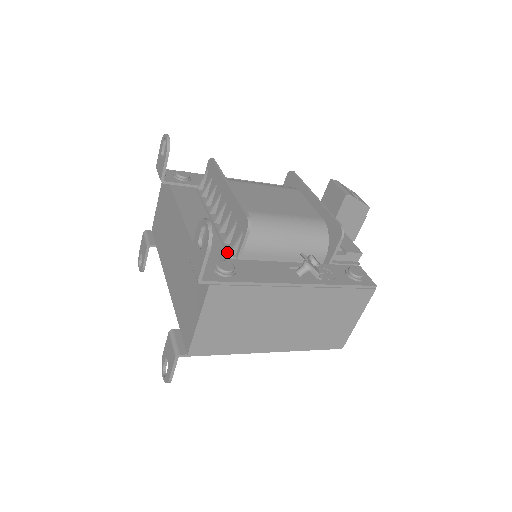
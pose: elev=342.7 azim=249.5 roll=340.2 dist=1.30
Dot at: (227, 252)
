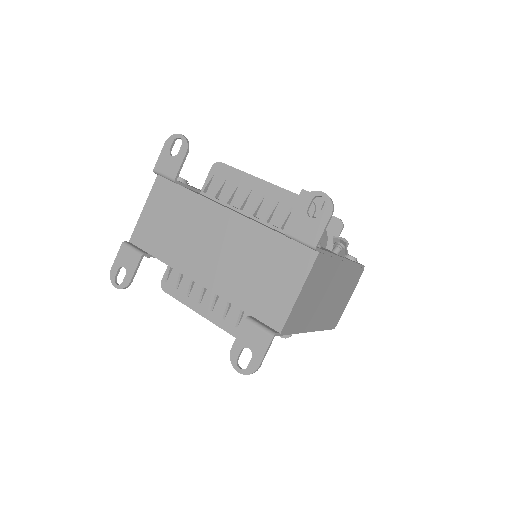
Dot at: occluded
